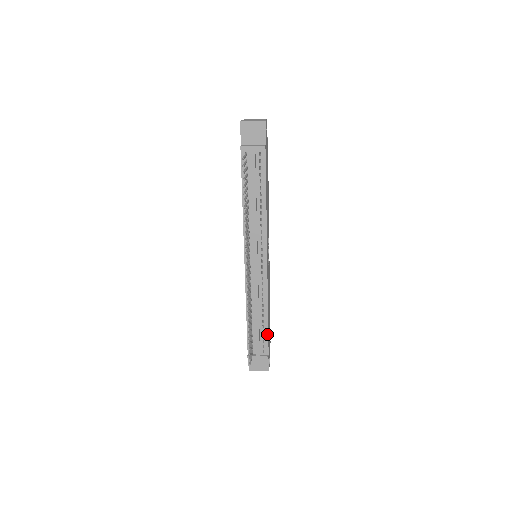
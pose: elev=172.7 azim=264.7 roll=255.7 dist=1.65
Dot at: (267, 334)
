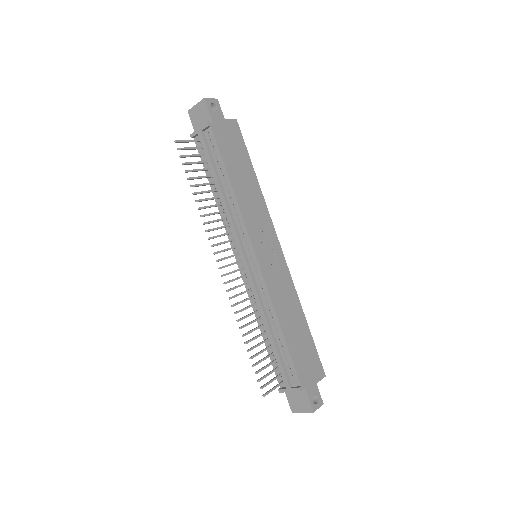
Dot at: (289, 355)
